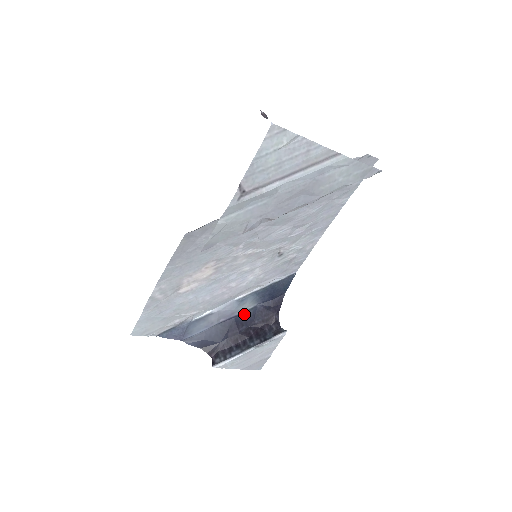
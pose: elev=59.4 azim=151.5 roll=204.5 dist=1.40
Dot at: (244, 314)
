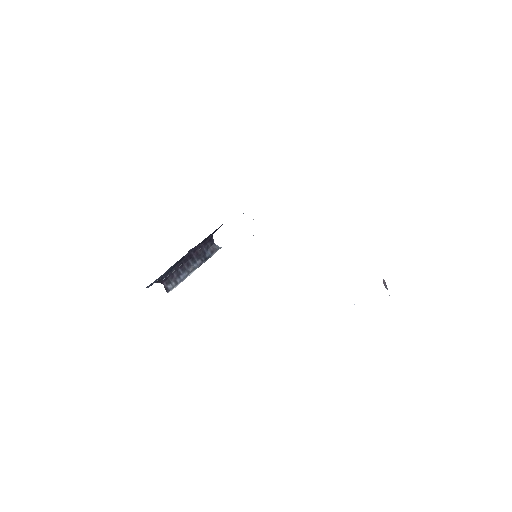
Dot at: occluded
